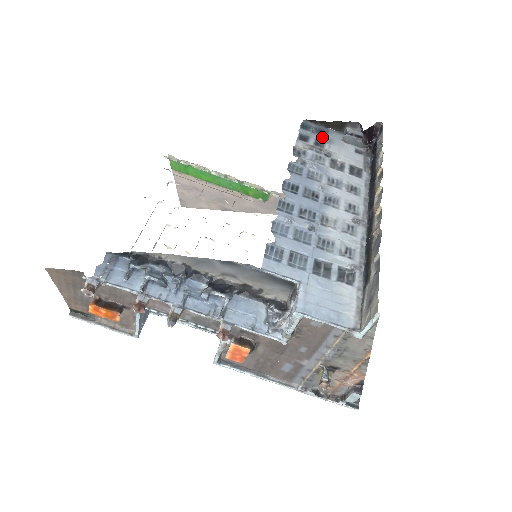
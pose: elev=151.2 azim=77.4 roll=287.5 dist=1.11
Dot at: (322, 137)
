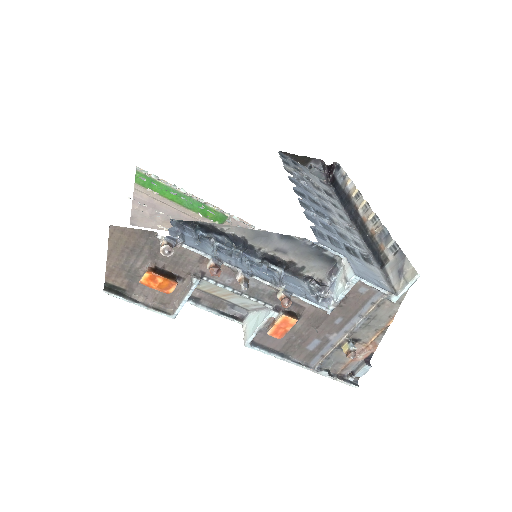
Dot at: (296, 166)
